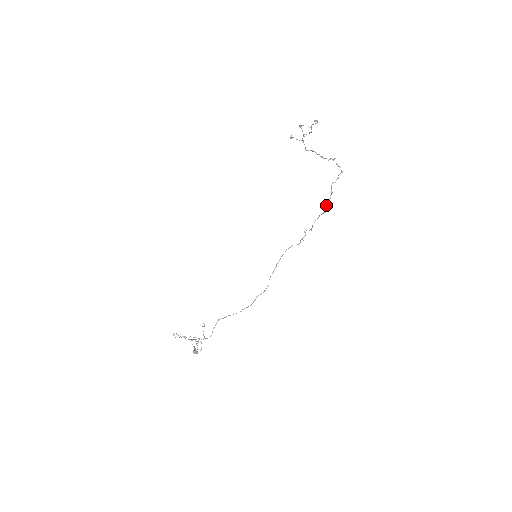
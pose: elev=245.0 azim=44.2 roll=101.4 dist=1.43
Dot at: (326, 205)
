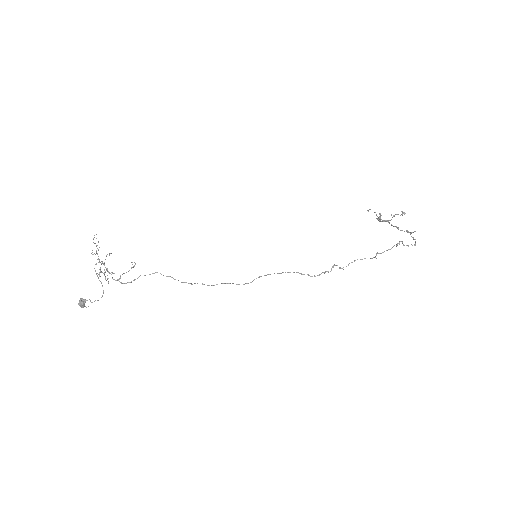
Dot at: occluded
